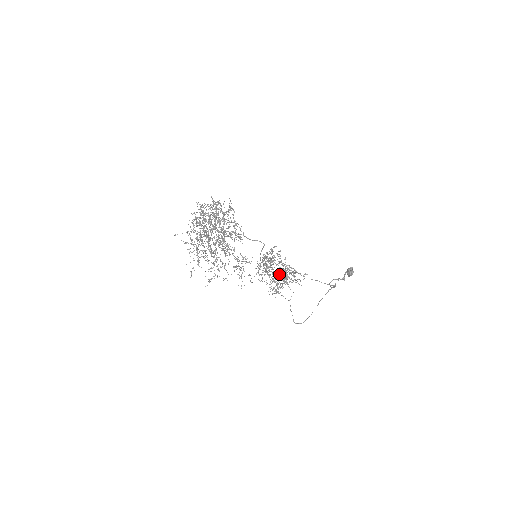
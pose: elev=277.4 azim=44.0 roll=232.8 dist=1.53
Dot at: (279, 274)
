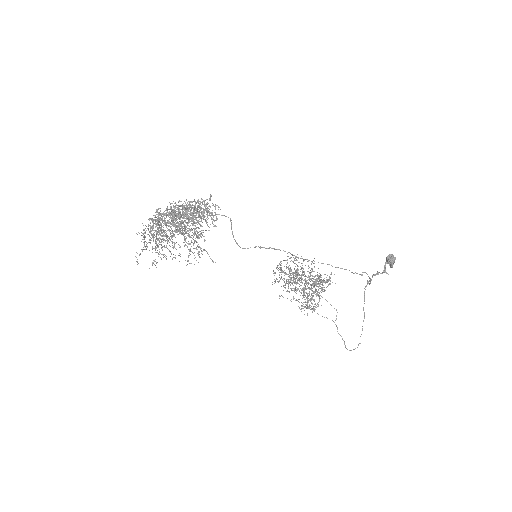
Dot at: (304, 283)
